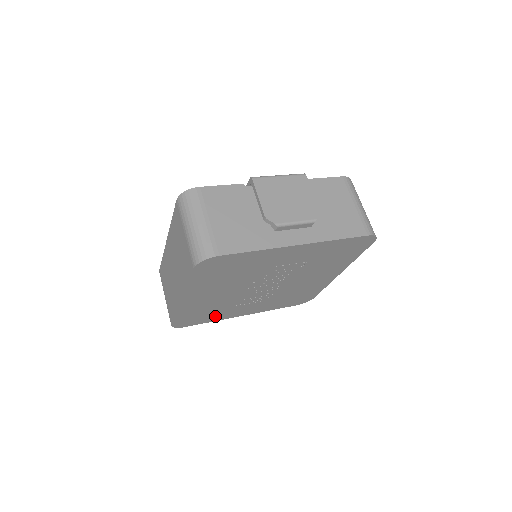
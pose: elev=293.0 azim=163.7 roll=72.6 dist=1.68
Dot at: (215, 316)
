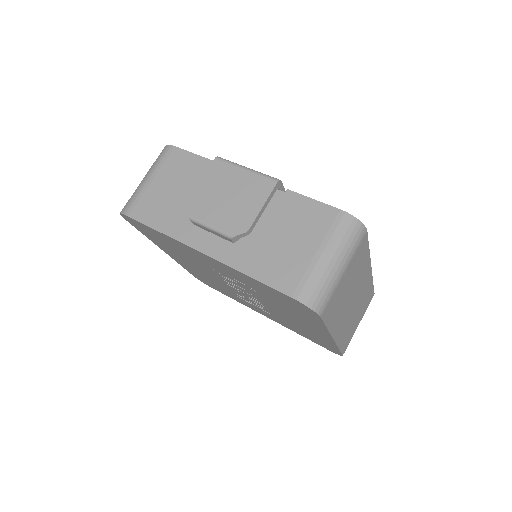
Dot at: occluded
